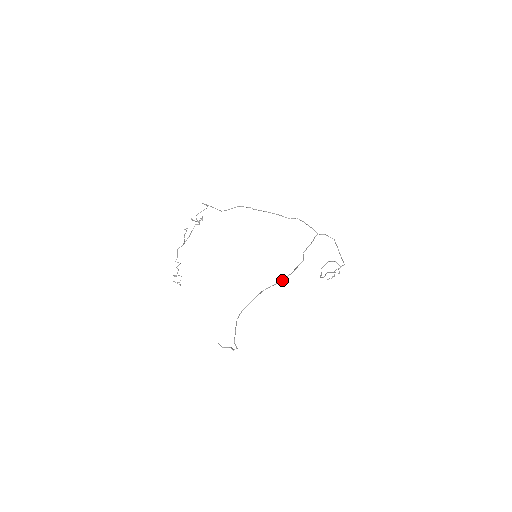
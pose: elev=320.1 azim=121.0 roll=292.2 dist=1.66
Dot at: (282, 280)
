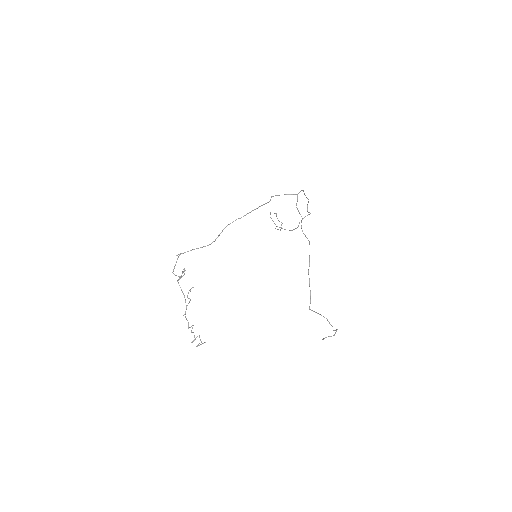
Dot at: occluded
